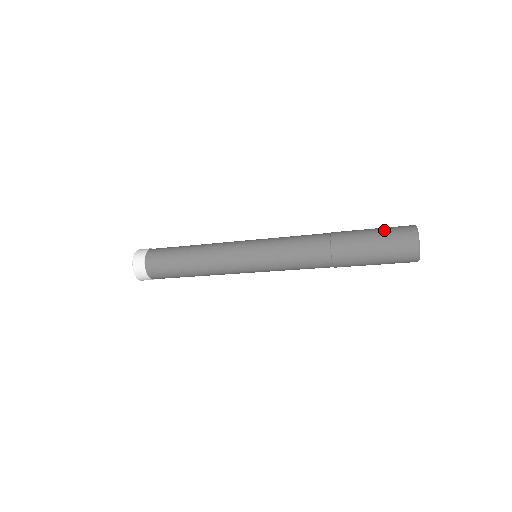
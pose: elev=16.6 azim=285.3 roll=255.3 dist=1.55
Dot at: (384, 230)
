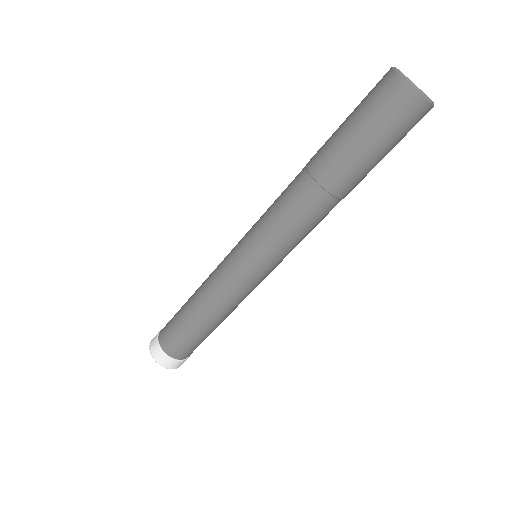
Dot at: occluded
